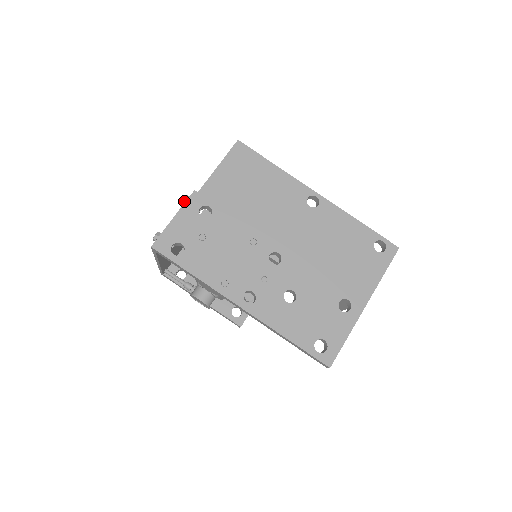
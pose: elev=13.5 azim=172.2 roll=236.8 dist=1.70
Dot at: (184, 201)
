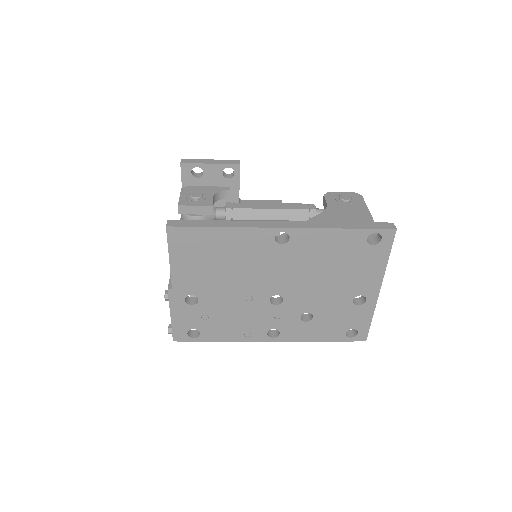
Dot at: (167, 300)
